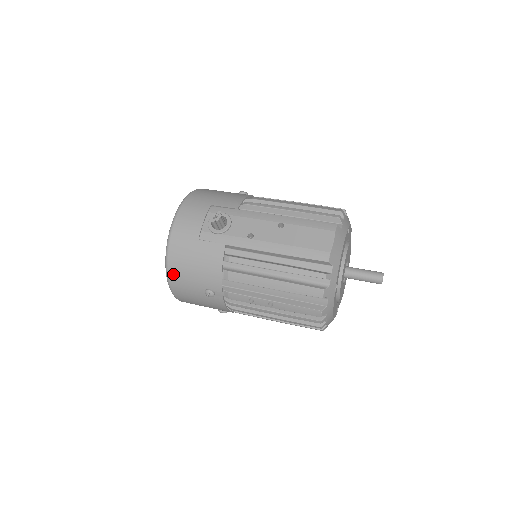
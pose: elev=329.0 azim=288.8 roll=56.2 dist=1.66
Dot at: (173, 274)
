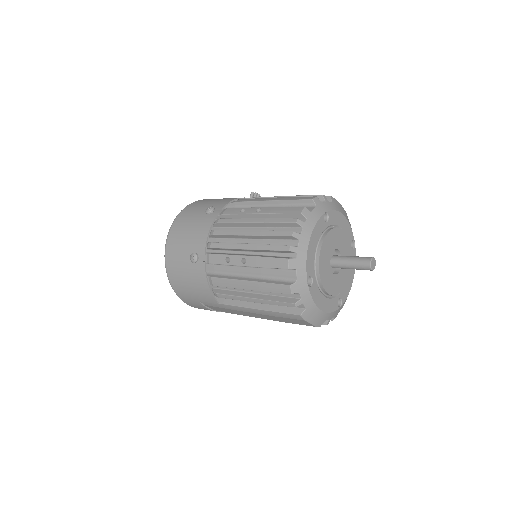
Dot at: (192, 205)
